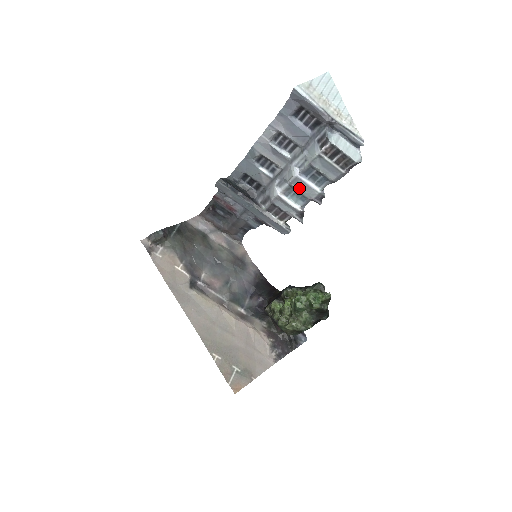
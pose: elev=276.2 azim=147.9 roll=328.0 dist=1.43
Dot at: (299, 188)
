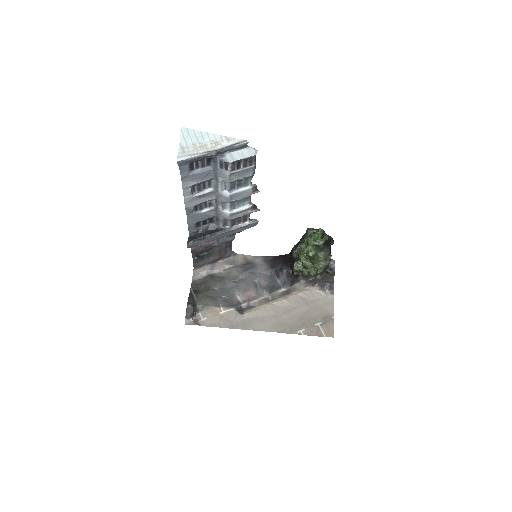
Dot at: (238, 198)
